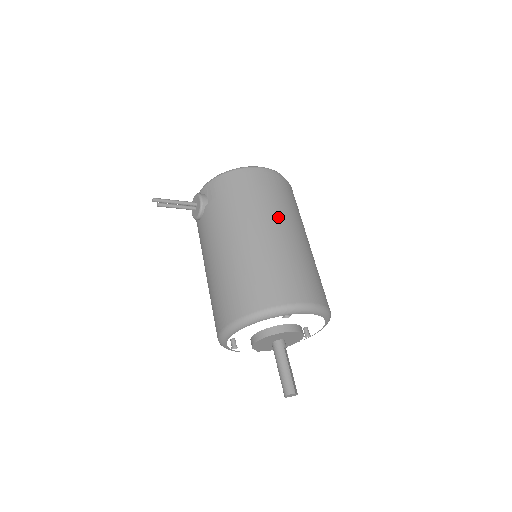
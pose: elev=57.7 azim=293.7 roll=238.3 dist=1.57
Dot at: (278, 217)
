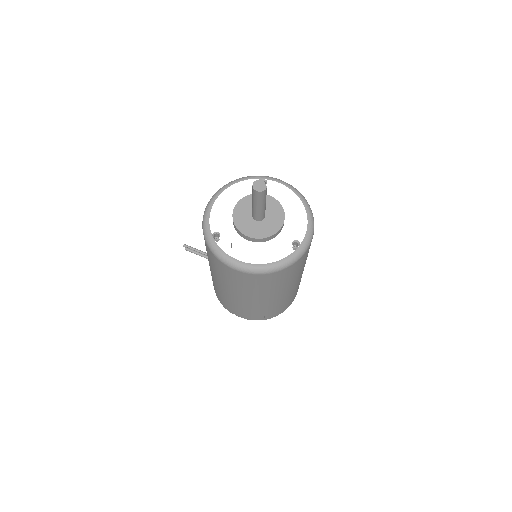
Dot at: occluded
